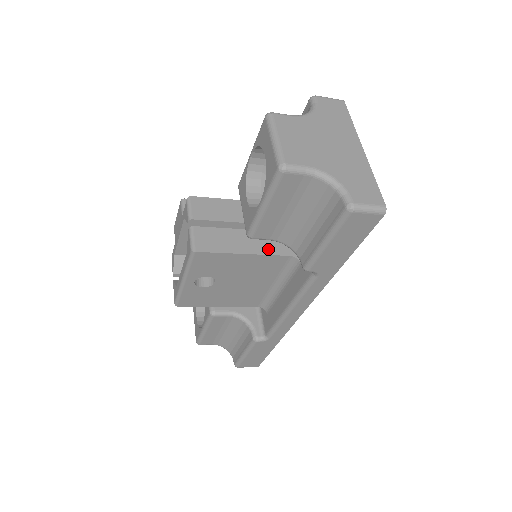
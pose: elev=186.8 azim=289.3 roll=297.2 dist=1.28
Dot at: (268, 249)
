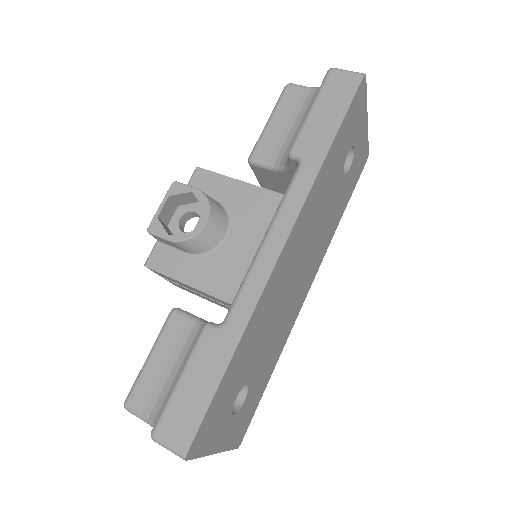
Dot at: occluded
